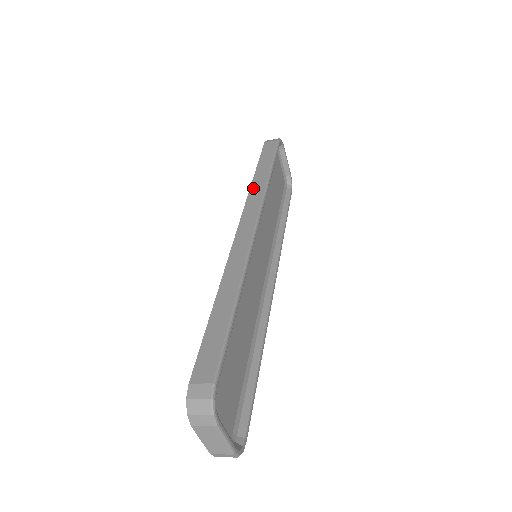
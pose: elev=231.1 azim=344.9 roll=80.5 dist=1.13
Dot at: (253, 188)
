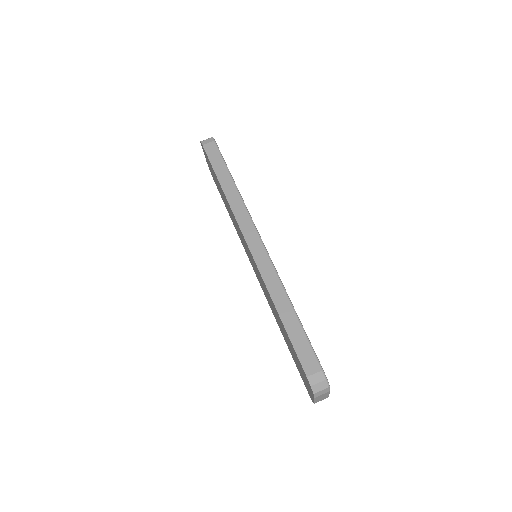
Dot at: (231, 202)
